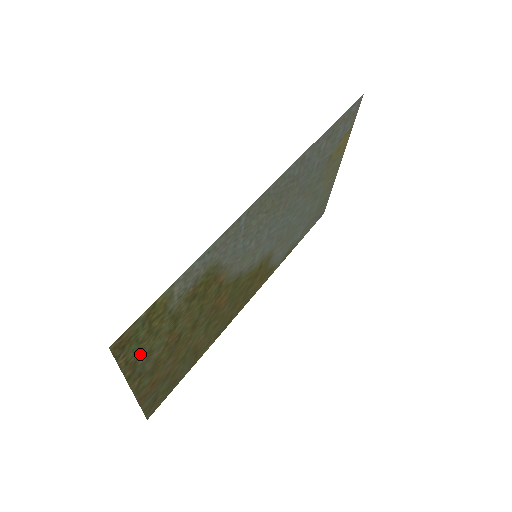
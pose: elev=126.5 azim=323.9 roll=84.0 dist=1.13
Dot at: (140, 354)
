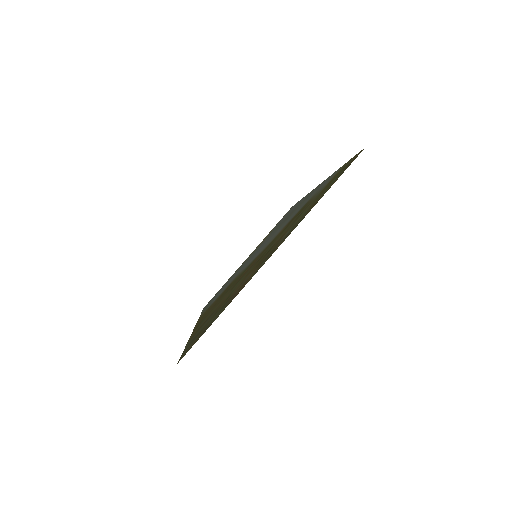
Dot at: (313, 204)
